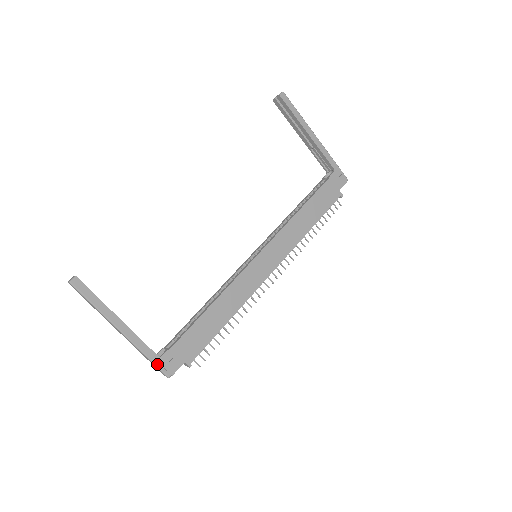
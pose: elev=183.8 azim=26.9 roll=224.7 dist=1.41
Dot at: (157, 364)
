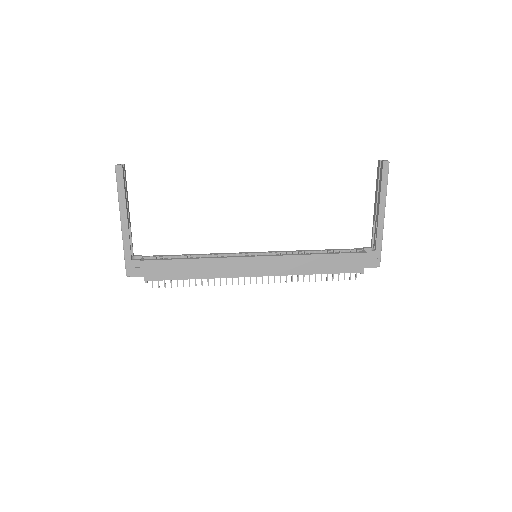
Dot at: (127, 262)
